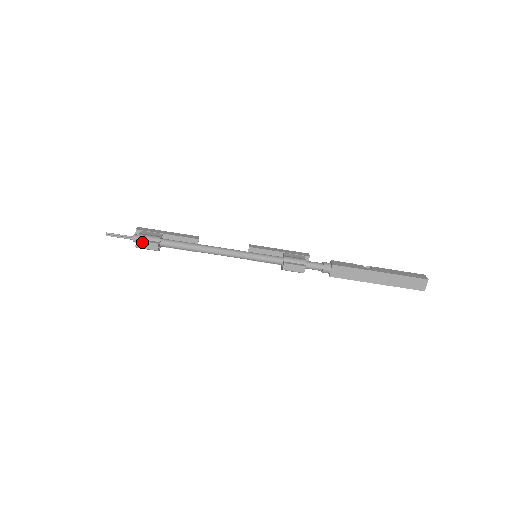
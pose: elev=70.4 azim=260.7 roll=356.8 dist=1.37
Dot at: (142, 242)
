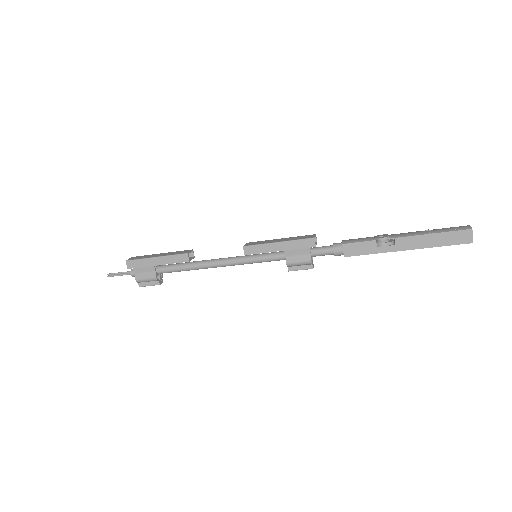
Dot at: (145, 286)
